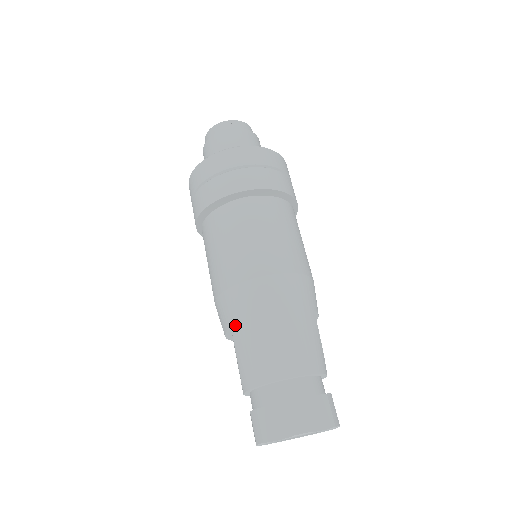
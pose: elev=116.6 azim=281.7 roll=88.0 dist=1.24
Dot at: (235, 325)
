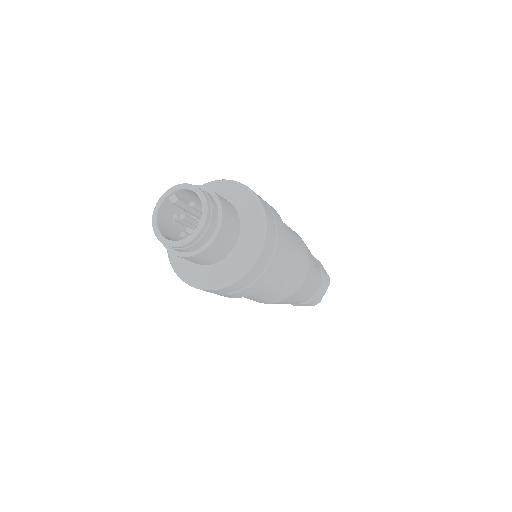
Dot at: occluded
